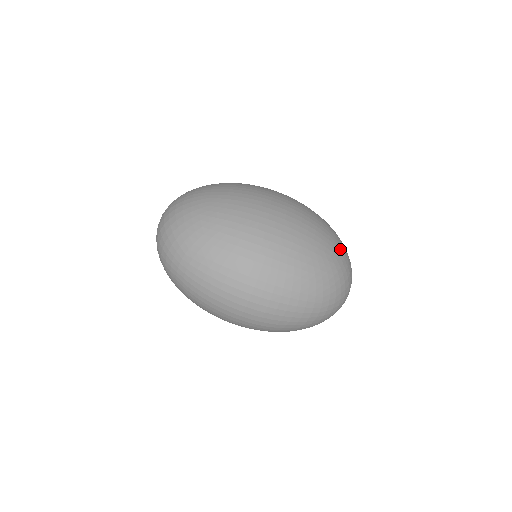
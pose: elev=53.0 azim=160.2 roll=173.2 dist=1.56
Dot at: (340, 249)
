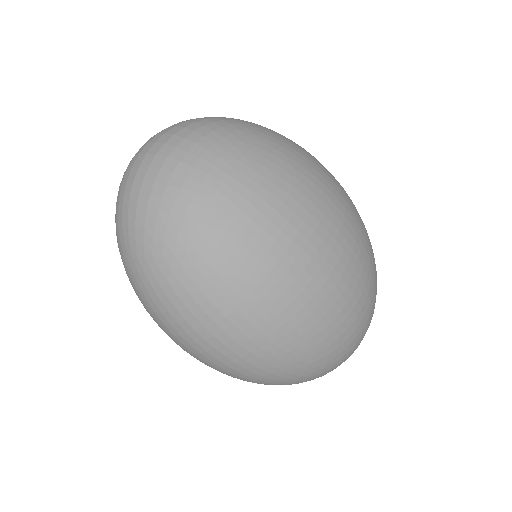
Dot at: (360, 332)
